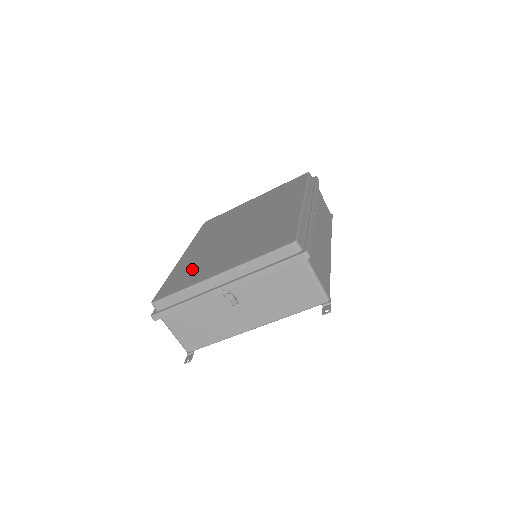
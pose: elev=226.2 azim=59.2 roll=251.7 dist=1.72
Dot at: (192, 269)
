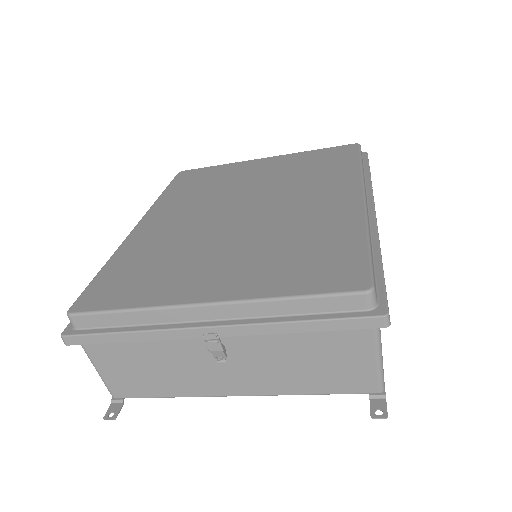
Dot at: (153, 264)
